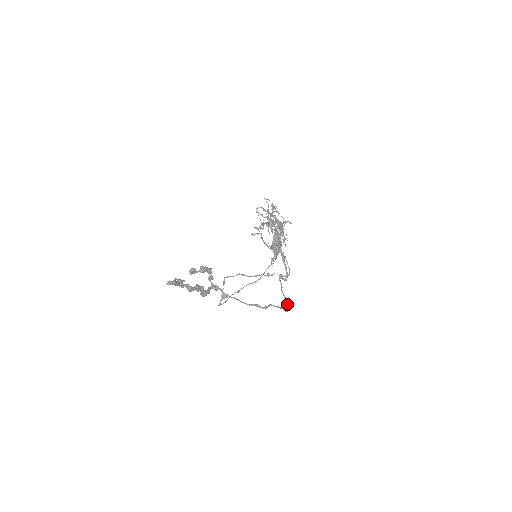
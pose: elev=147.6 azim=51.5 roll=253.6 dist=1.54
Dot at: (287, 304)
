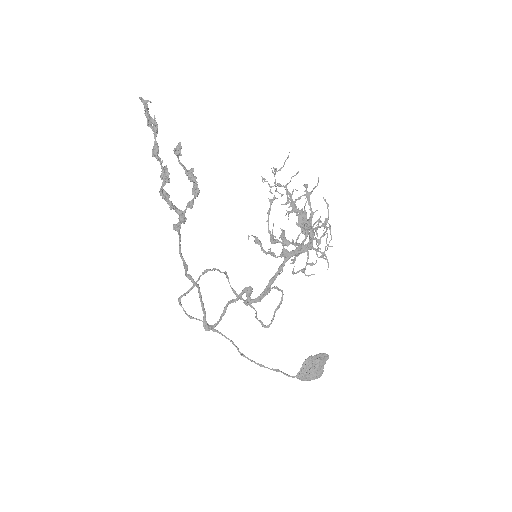
Dot at: occluded
